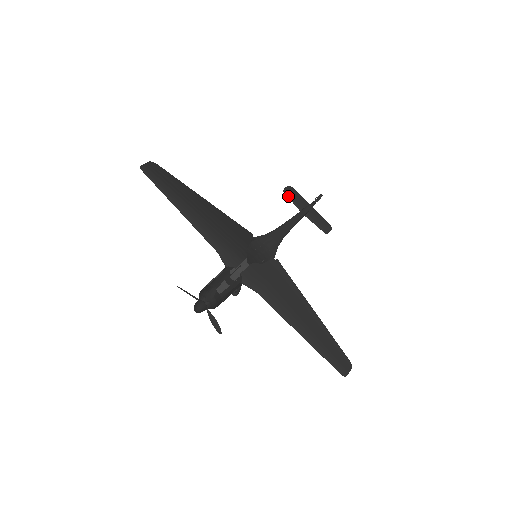
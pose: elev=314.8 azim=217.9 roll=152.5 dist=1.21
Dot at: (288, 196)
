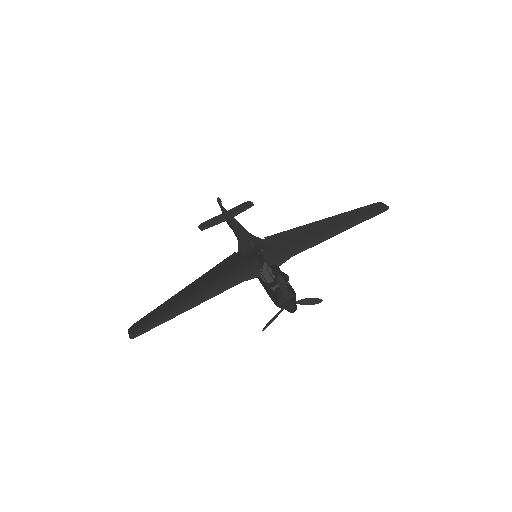
Dot at: occluded
